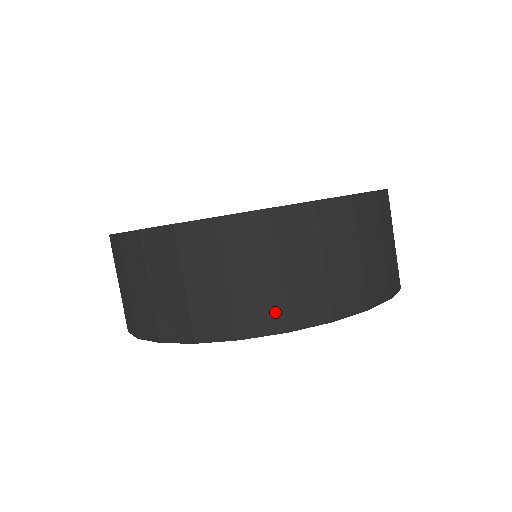
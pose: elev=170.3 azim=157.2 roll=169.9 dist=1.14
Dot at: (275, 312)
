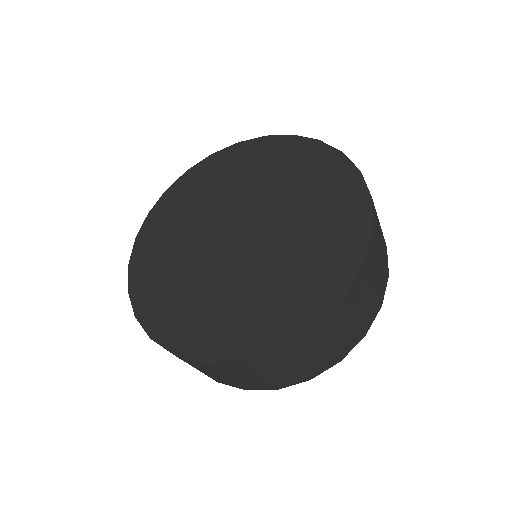
Dot at: (330, 360)
